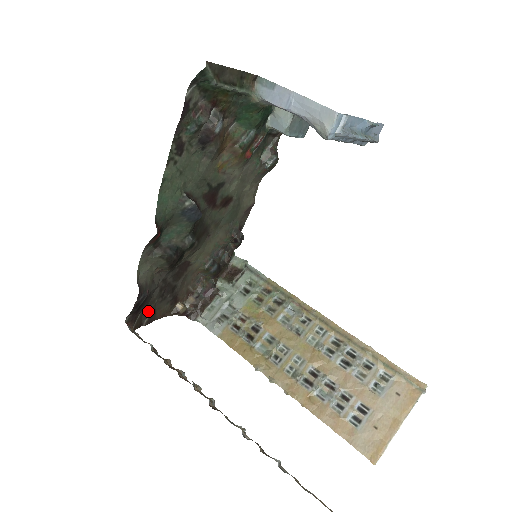
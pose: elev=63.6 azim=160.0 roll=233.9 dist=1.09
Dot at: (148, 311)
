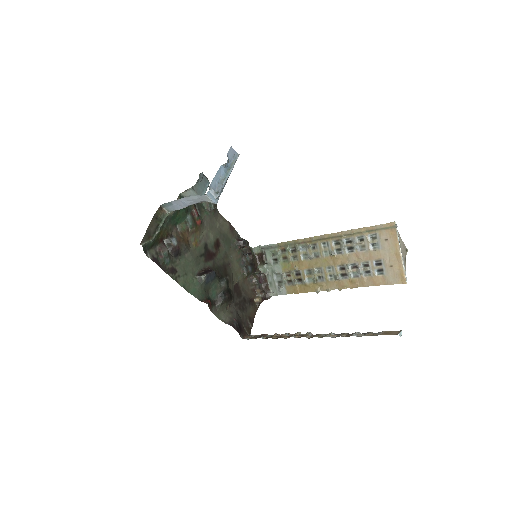
Dot at: (246, 322)
